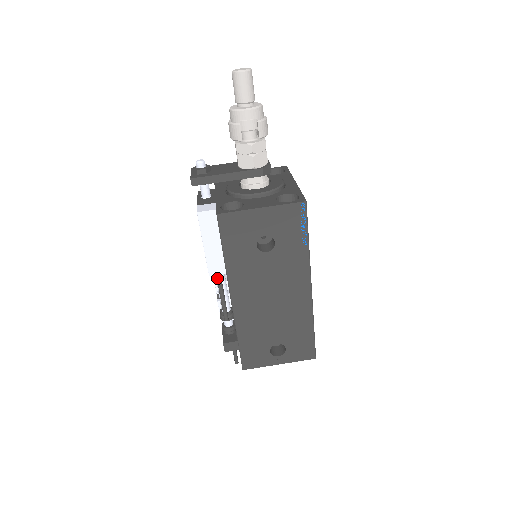
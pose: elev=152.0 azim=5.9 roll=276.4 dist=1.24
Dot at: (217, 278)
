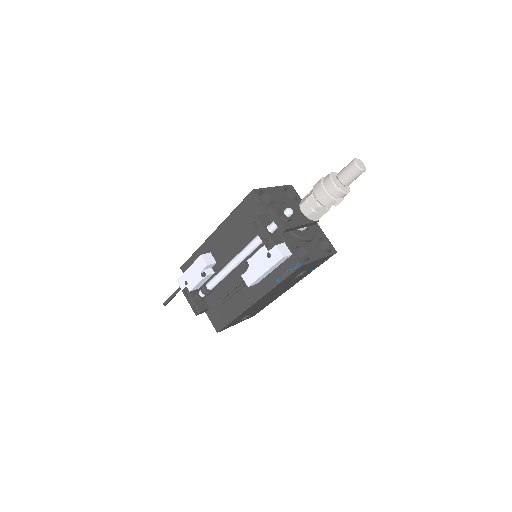
Dot at: (245, 284)
